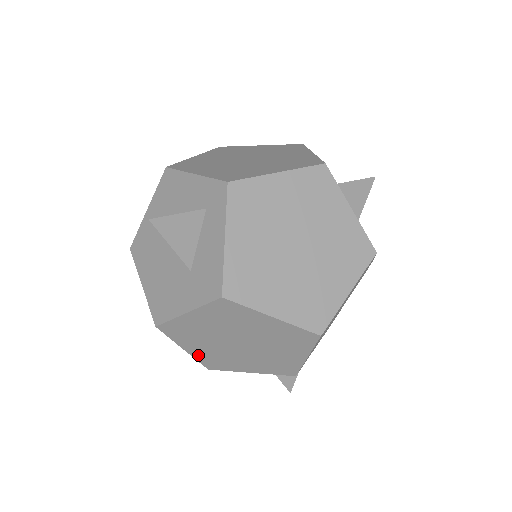
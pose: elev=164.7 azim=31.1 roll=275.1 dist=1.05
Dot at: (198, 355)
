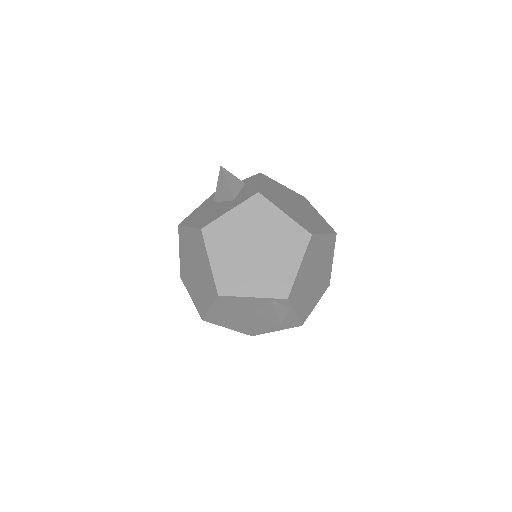
Dot at: (218, 270)
